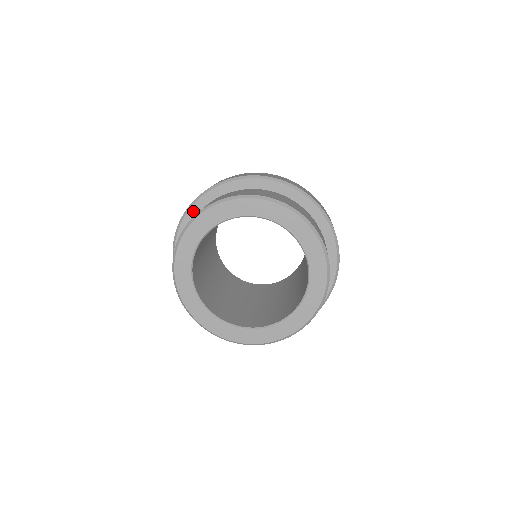
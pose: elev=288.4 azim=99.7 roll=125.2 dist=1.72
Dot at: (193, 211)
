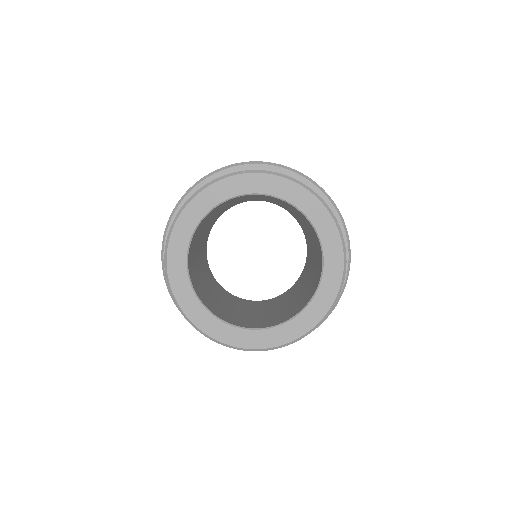
Dot at: occluded
